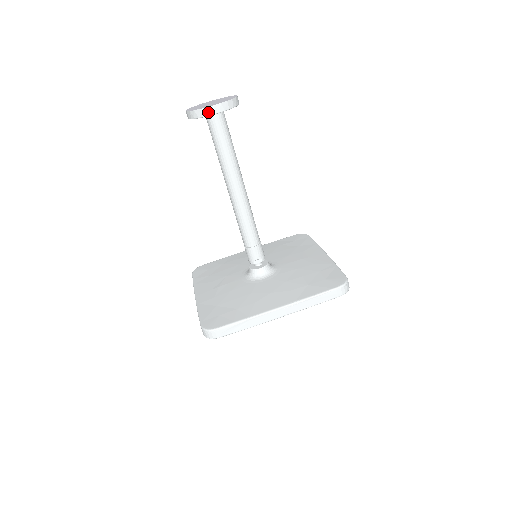
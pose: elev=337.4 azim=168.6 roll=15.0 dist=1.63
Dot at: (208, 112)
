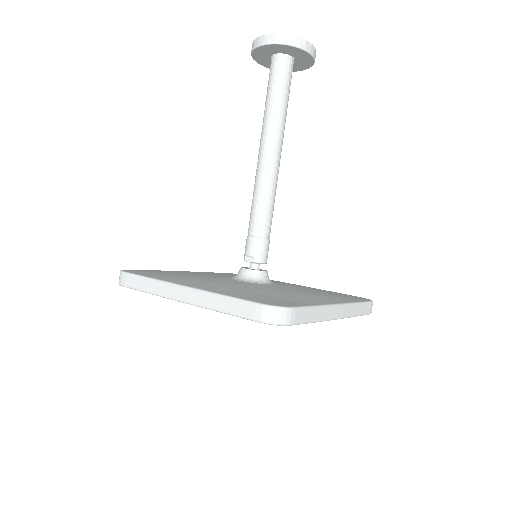
Dot at: (258, 42)
